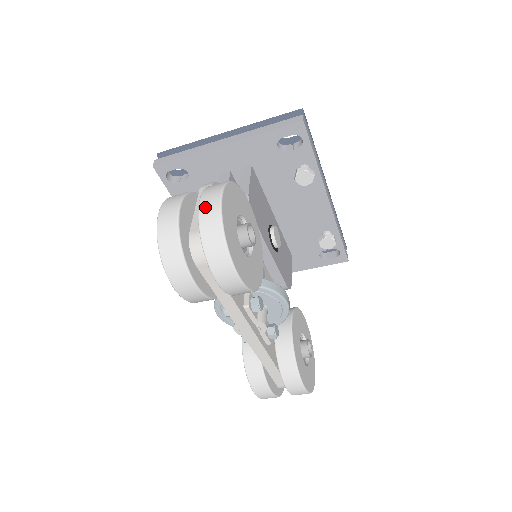
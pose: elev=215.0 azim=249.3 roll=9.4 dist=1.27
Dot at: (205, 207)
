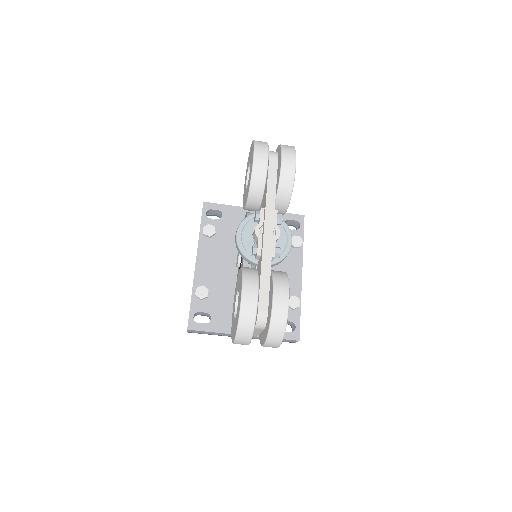
Dot at: occluded
